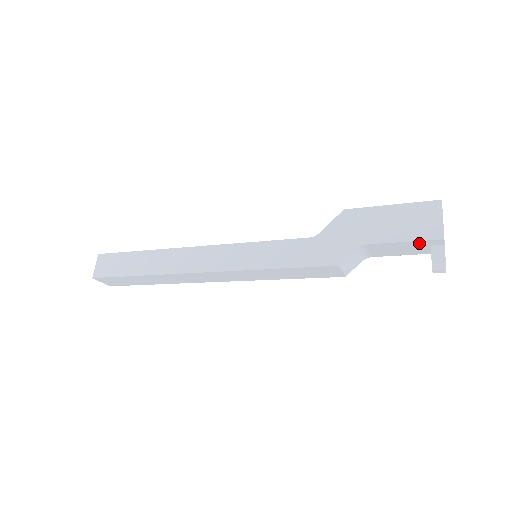
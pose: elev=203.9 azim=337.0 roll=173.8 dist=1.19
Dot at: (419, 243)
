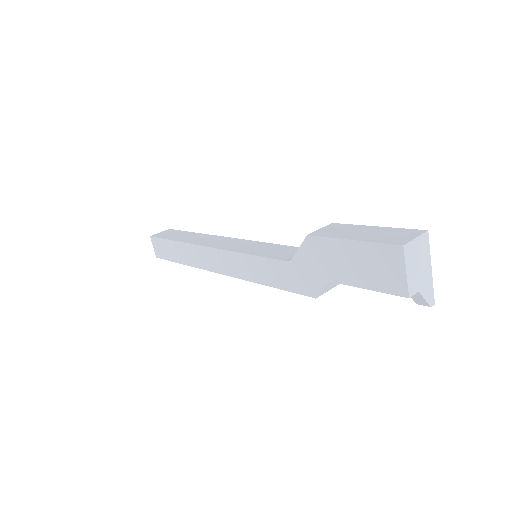
Dot at: (388, 290)
